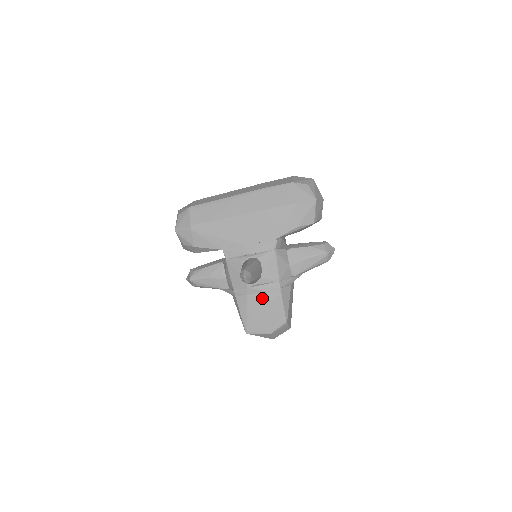
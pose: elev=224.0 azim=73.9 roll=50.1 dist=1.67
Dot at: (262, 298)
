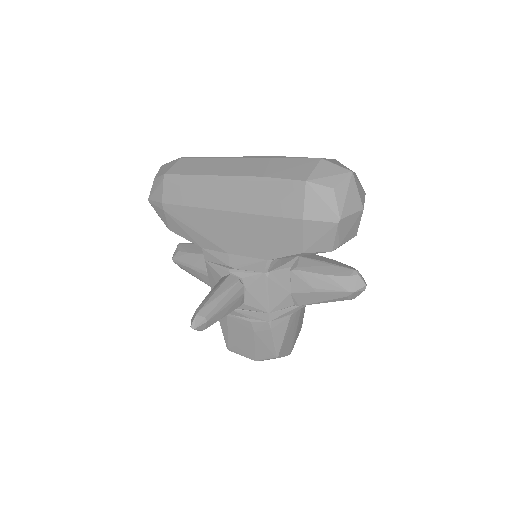
Dot at: (245, 324)
